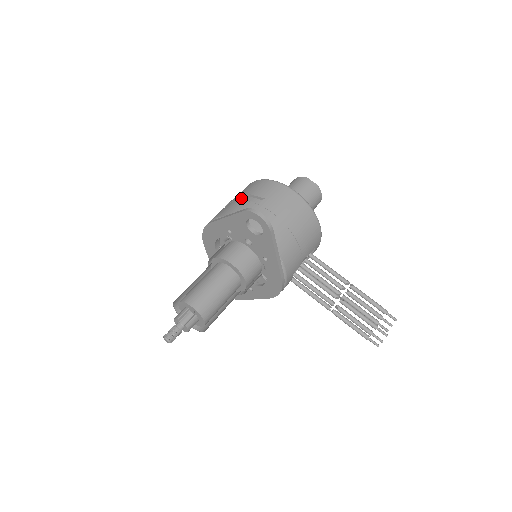
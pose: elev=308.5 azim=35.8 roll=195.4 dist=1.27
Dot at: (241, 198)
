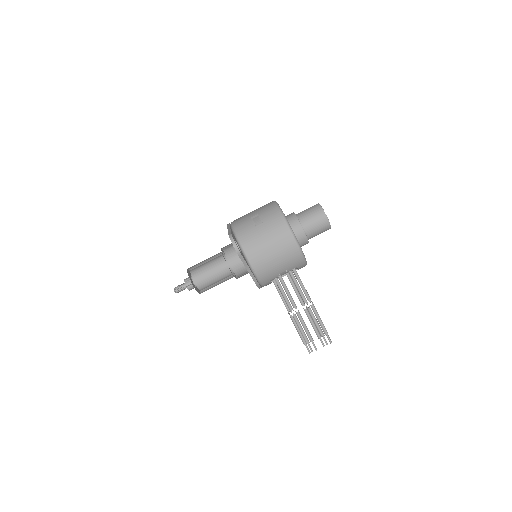
Dot at: (252, 215)
